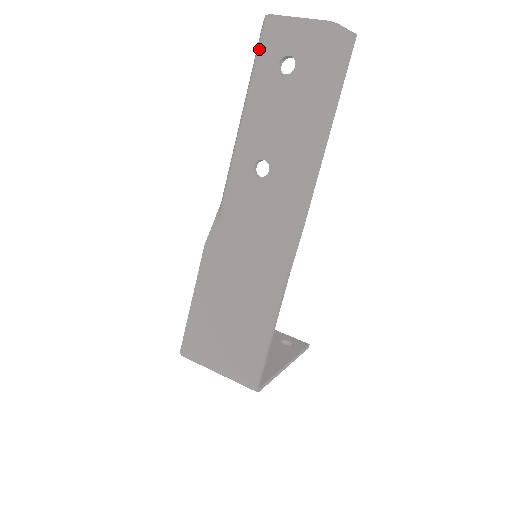
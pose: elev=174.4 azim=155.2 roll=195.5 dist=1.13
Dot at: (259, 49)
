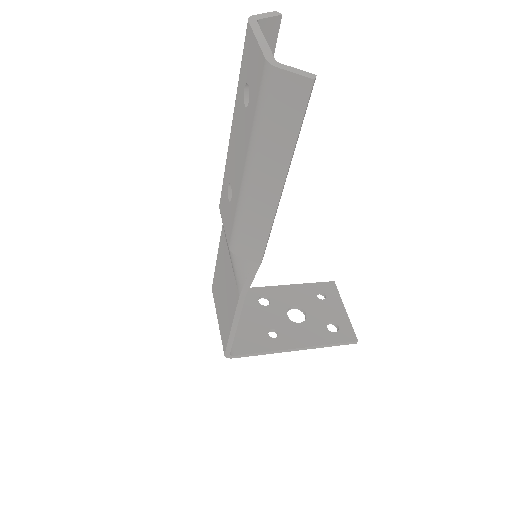
Dot at: (242, 59)
